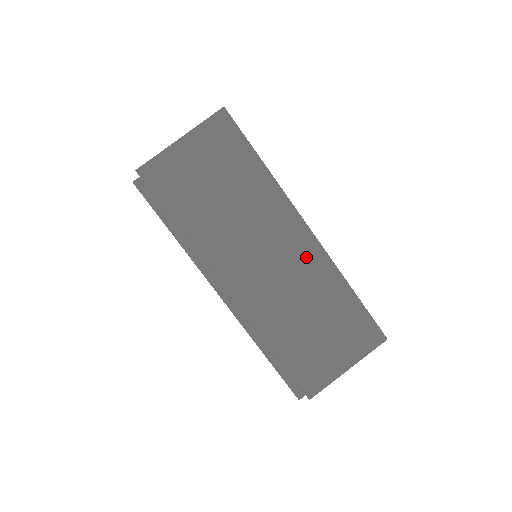
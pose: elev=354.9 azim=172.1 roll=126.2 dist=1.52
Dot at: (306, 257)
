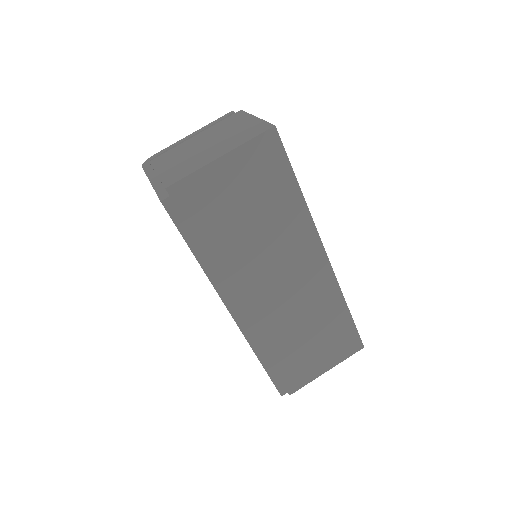
Dot at: (317, 281)
